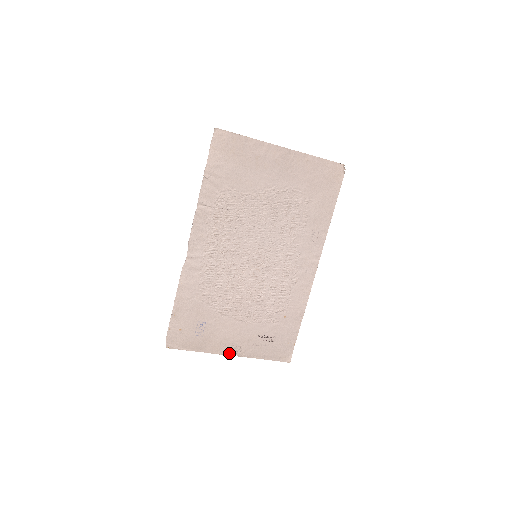
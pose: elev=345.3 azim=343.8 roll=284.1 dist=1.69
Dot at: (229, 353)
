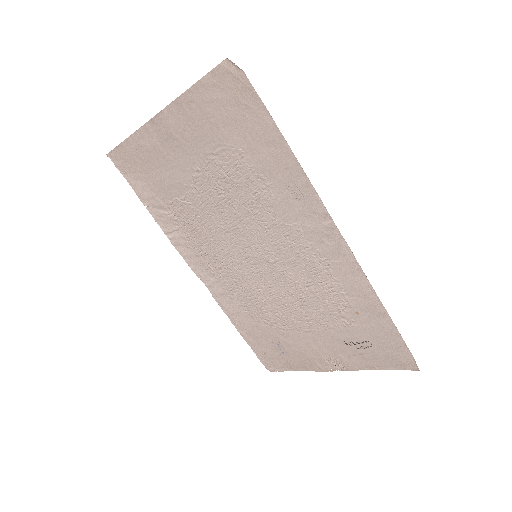
Dot at: (329, 369)
